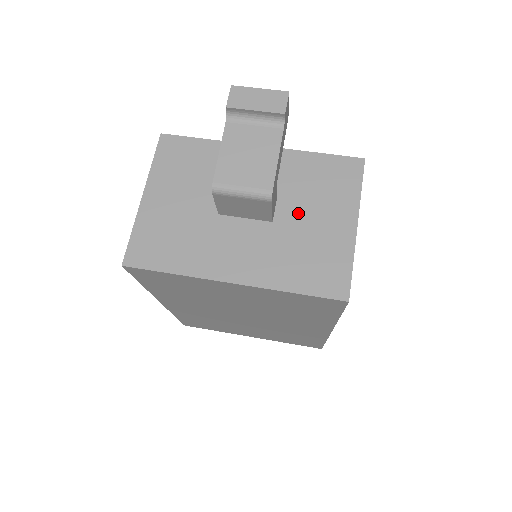
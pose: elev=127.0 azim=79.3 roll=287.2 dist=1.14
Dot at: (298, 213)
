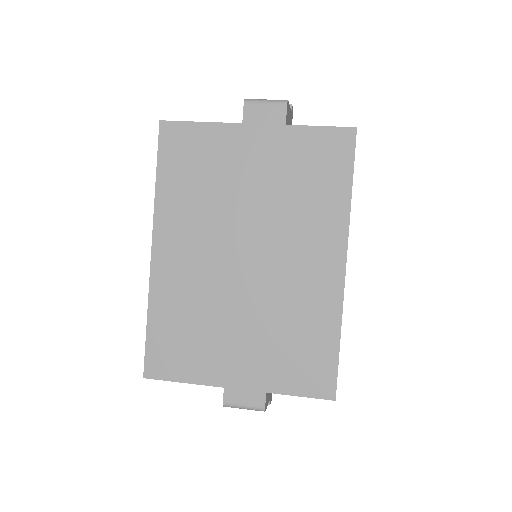
Dot at: occluded
